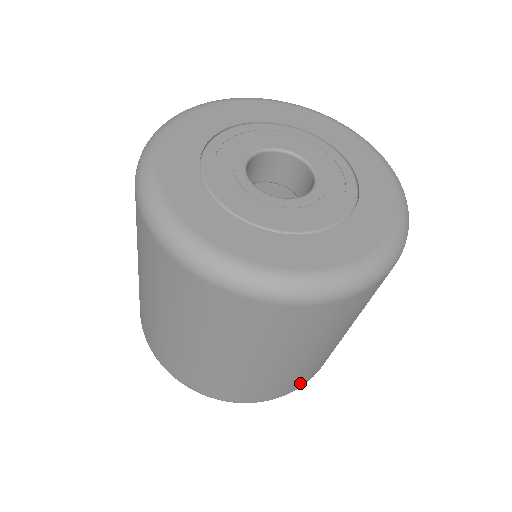
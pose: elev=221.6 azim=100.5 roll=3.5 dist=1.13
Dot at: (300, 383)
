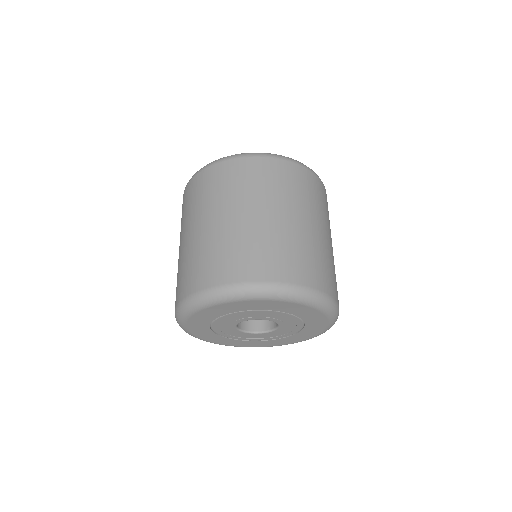
Dot at: (305, 274)
